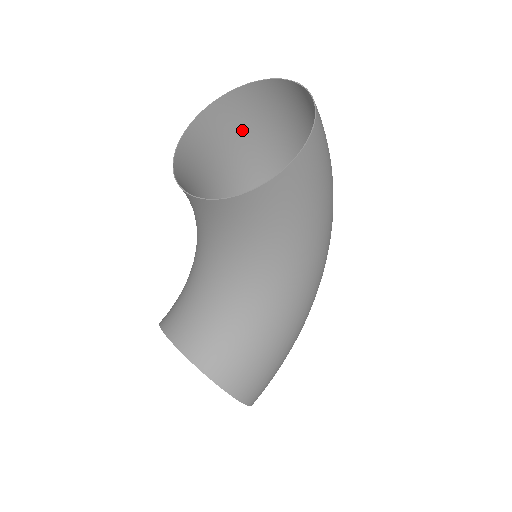
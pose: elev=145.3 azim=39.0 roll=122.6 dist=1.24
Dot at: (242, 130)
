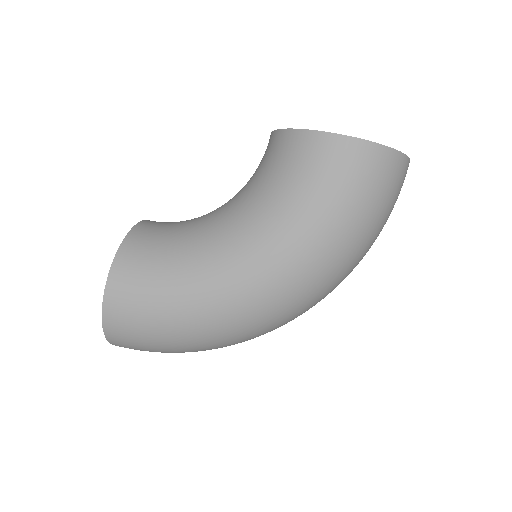
Dot at: occluded
